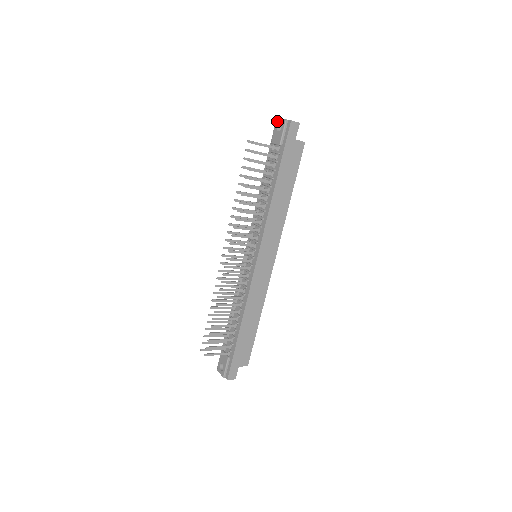
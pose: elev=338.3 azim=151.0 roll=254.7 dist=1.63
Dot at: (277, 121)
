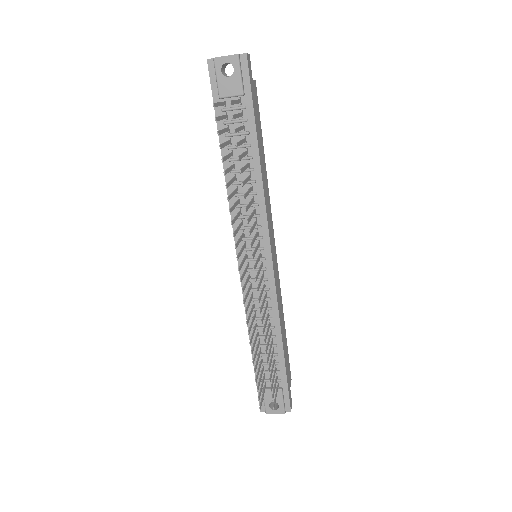
Dot at: (217, 62)
